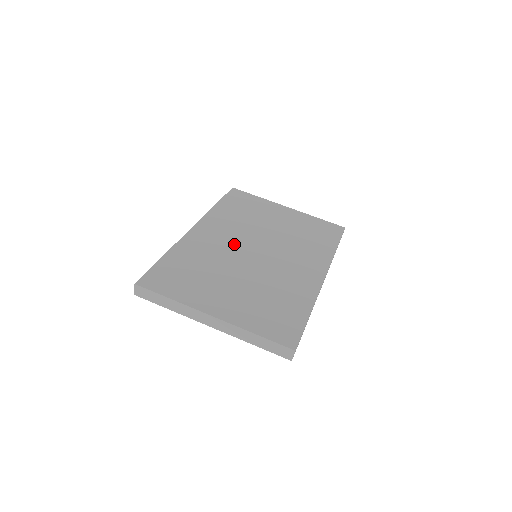
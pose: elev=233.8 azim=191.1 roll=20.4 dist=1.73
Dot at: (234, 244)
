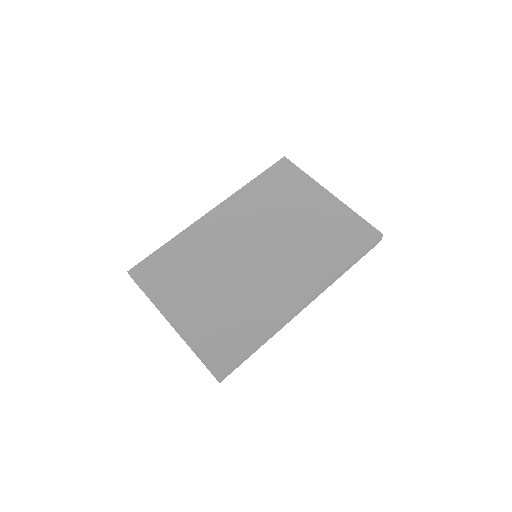
Dot at: (238, 240)
